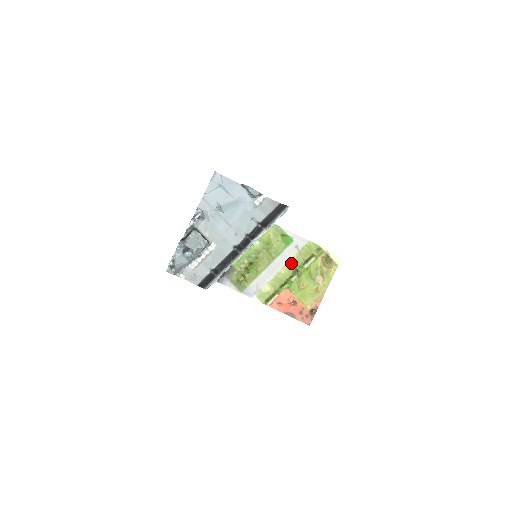
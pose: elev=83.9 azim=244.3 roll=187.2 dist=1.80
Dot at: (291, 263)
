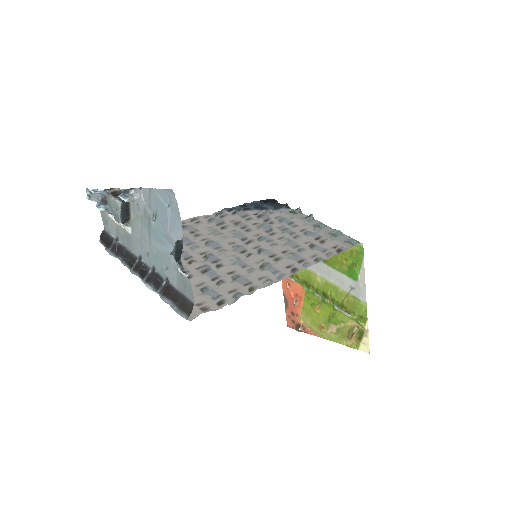
Dot at: (332, 286)
